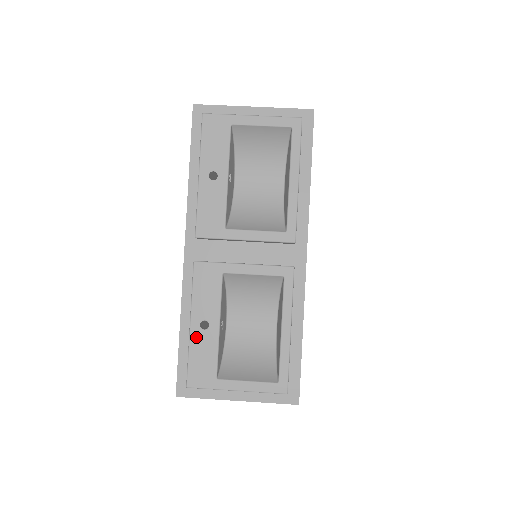
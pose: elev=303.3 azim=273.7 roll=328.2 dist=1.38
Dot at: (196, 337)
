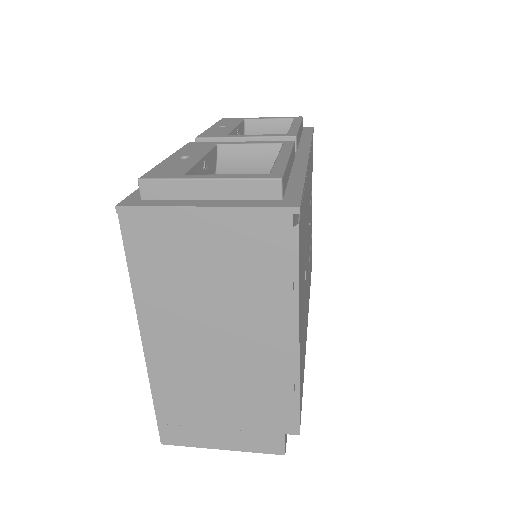
Dot at: (170, 161)
